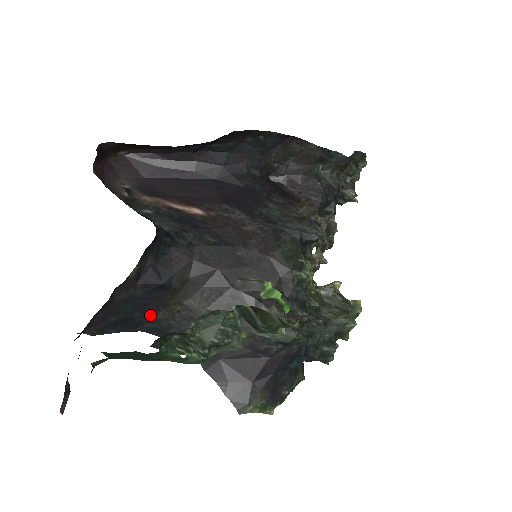
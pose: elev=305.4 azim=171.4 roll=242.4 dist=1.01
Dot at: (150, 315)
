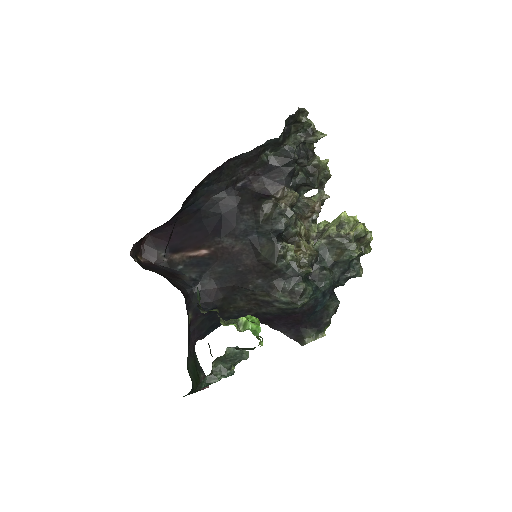
Dot at: occluded
